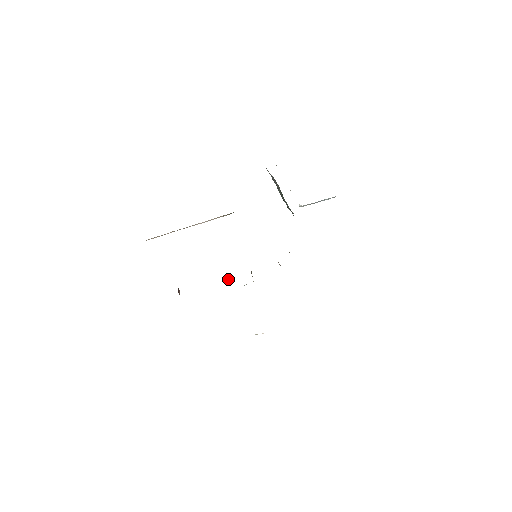
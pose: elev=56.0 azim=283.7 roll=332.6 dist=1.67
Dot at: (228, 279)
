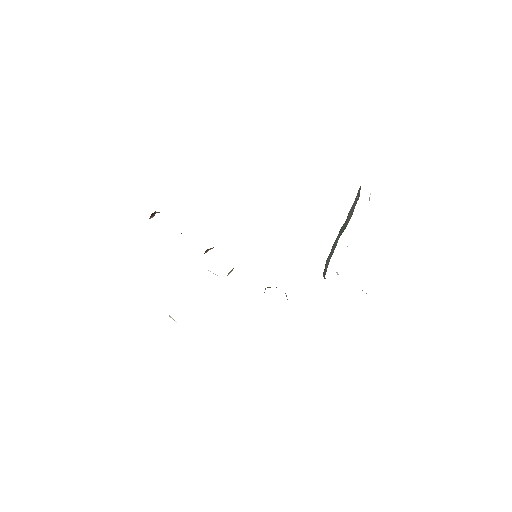
Dot at: (205, 252)
